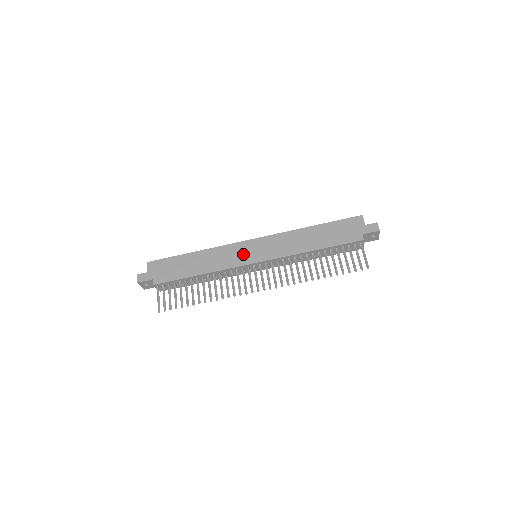
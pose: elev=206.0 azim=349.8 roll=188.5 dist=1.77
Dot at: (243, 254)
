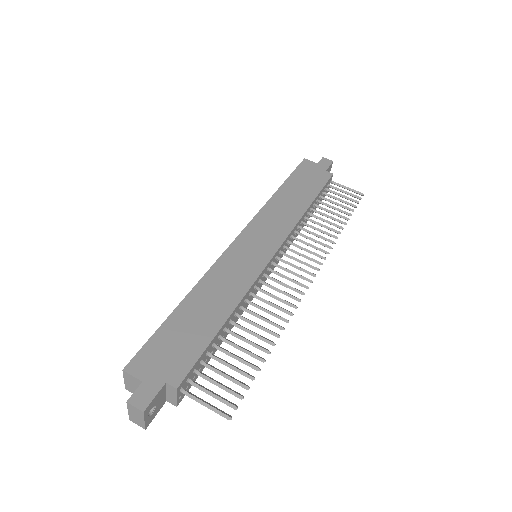
Dot at: (249, 256)
